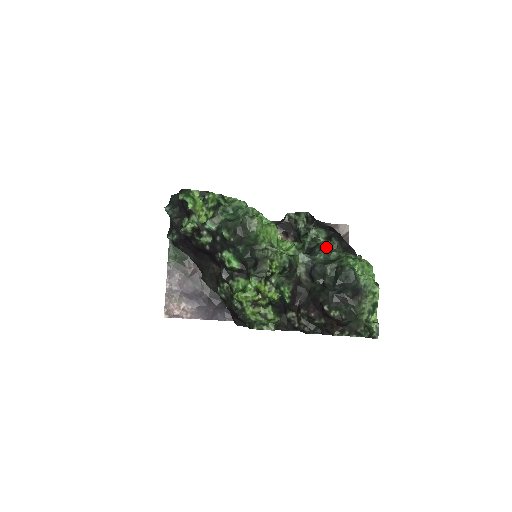
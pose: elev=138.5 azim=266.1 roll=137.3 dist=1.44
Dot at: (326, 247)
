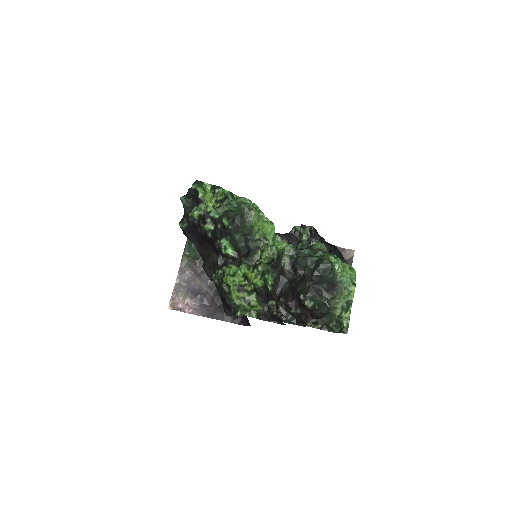
Dot at: (315, 248)
